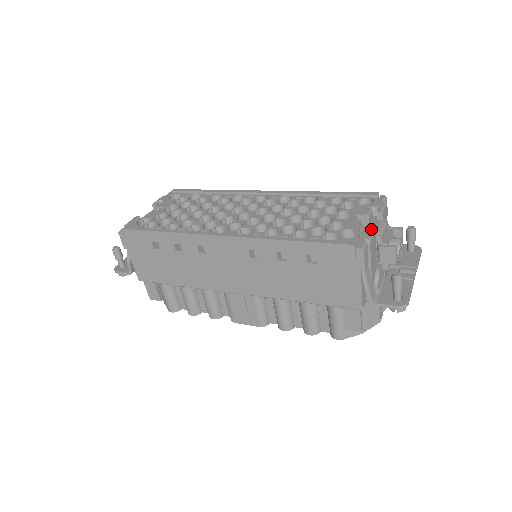
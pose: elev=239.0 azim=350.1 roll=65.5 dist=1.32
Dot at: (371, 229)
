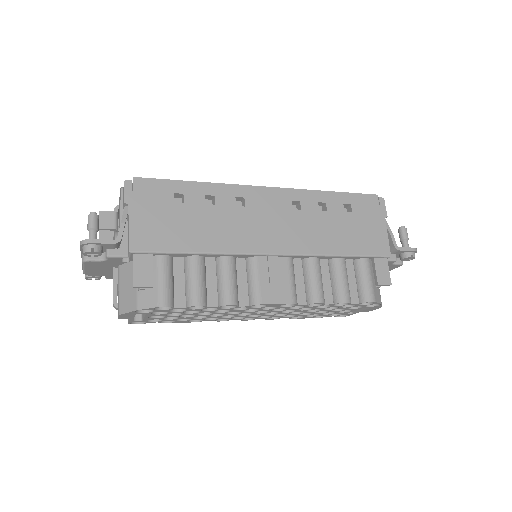
Dot at: occluded
